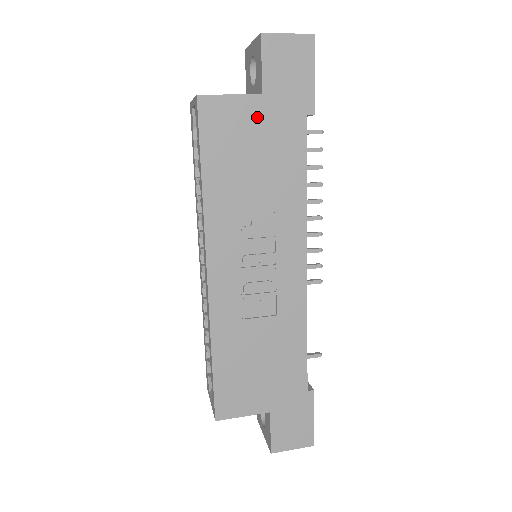
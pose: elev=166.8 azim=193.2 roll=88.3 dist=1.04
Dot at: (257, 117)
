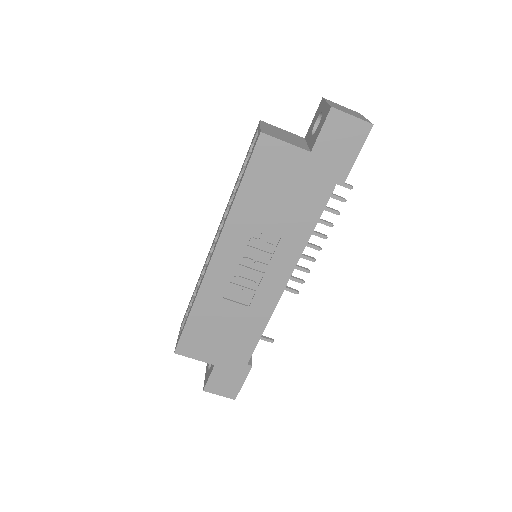
Dot at: (299, 166)
